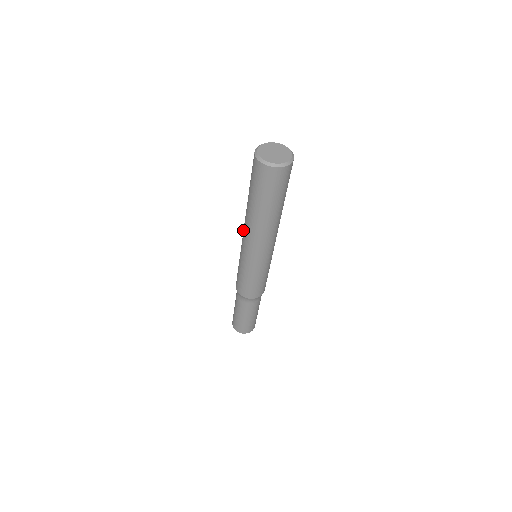
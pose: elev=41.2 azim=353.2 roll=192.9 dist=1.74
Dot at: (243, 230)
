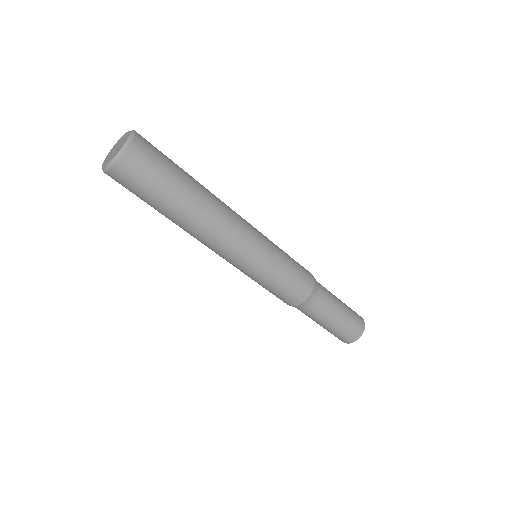
Dot at: occluded
